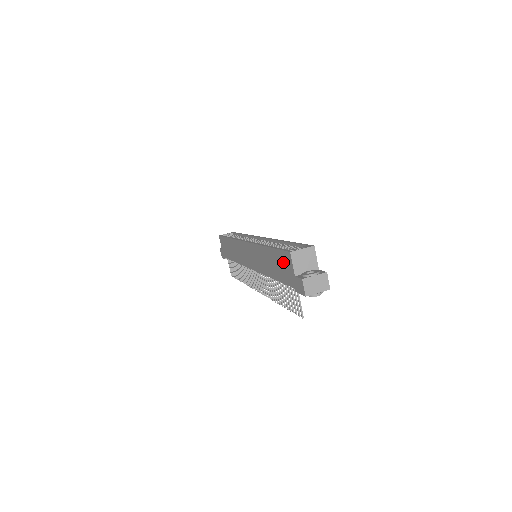
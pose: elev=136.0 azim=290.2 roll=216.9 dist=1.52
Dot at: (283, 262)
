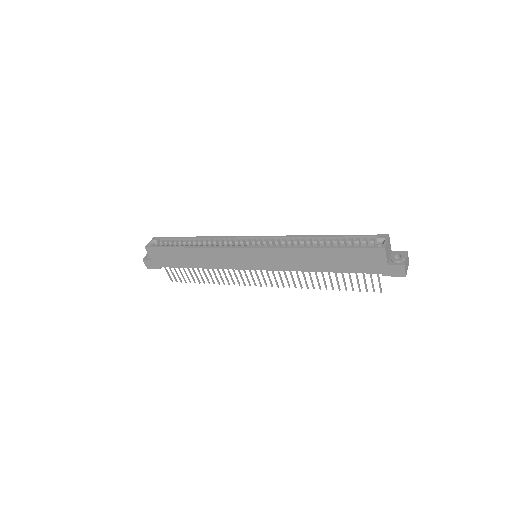
Dot at: (363, 257)
